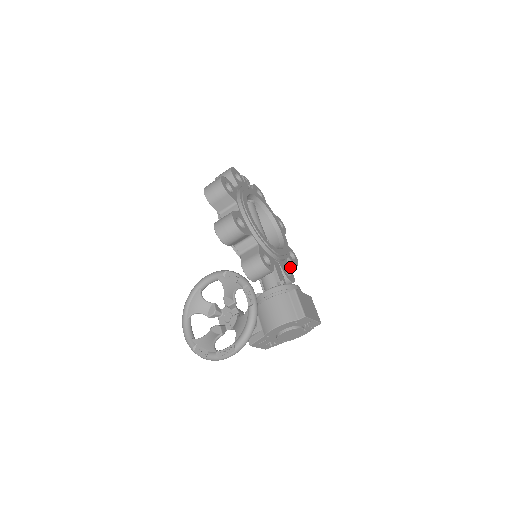
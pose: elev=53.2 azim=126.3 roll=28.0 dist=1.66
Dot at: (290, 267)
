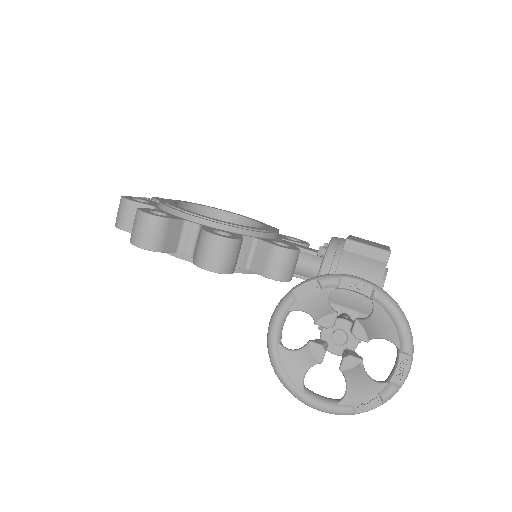
Dot at: occluded
